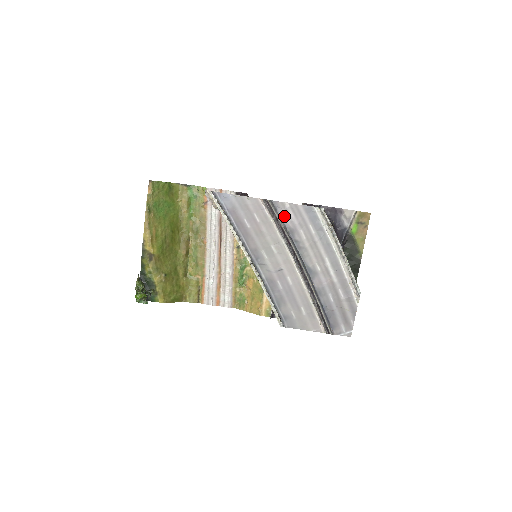
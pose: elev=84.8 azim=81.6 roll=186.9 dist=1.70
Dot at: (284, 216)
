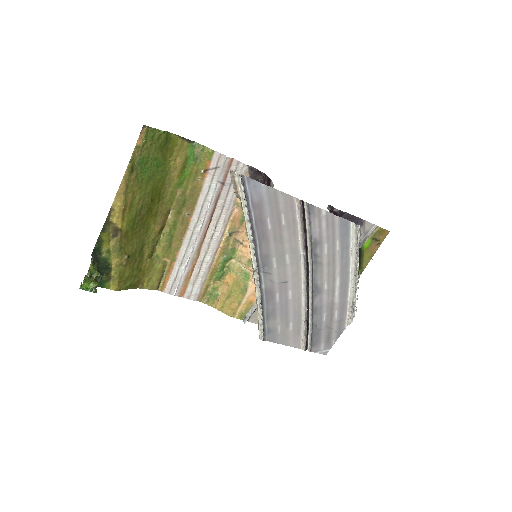
Dot at: (315, 225)
